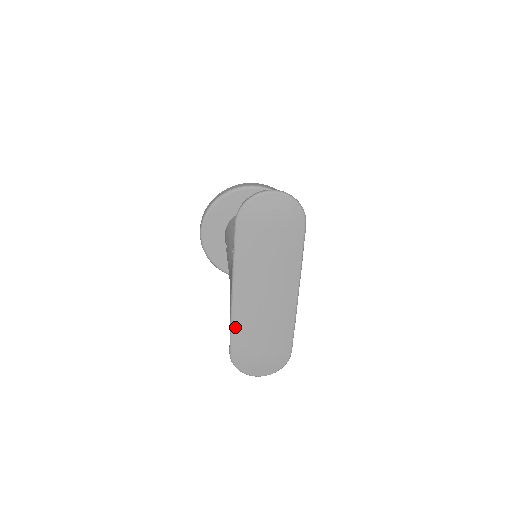
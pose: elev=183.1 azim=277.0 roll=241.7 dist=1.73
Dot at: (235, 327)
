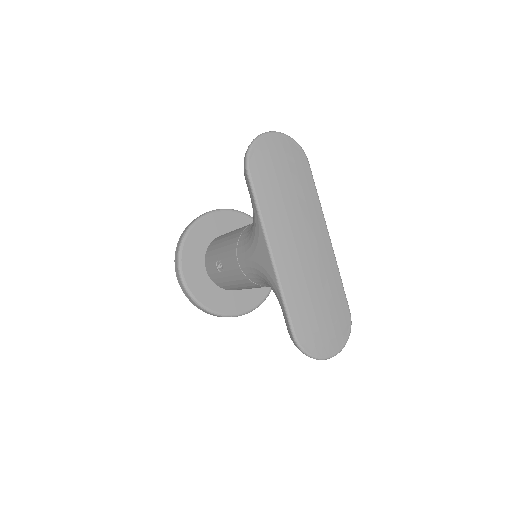
Dot at: (287, 296)
